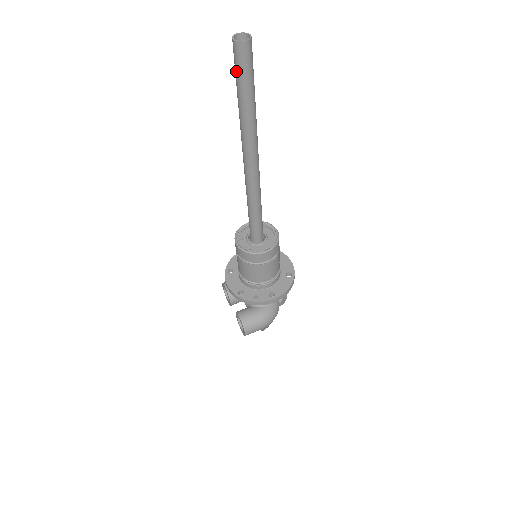
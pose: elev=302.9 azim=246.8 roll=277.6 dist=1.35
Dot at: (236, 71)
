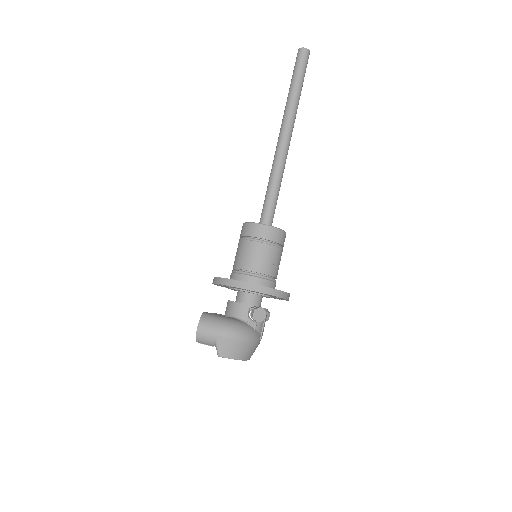
Dot at: (294, 68)
